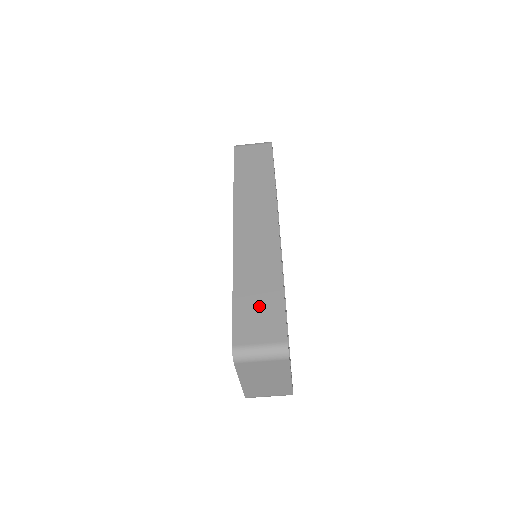
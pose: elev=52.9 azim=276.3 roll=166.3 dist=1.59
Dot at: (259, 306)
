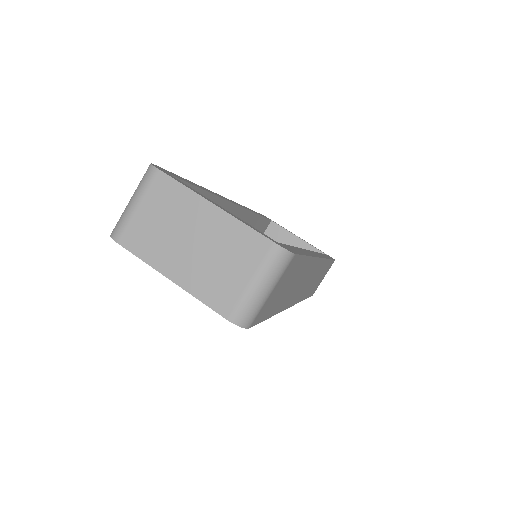
Dot at: occluded
